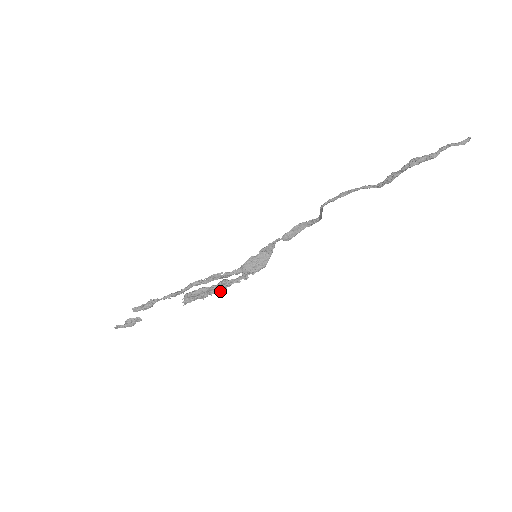
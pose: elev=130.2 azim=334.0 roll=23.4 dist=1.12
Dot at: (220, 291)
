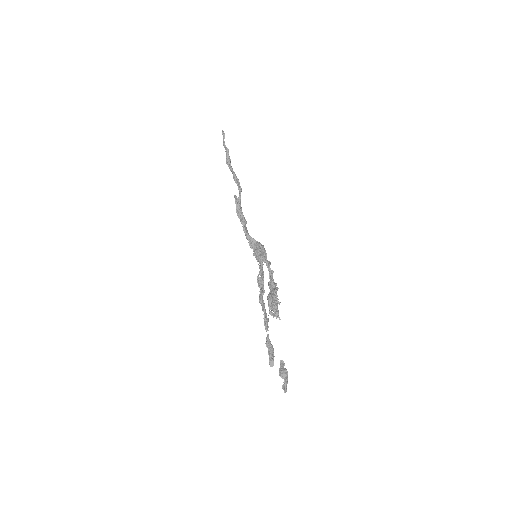
Dot at: (276, 288)
